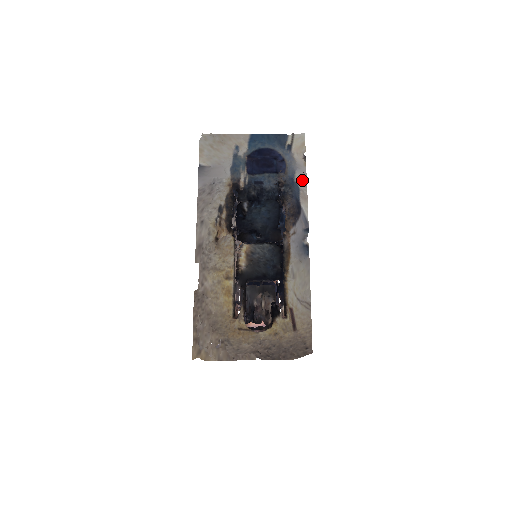
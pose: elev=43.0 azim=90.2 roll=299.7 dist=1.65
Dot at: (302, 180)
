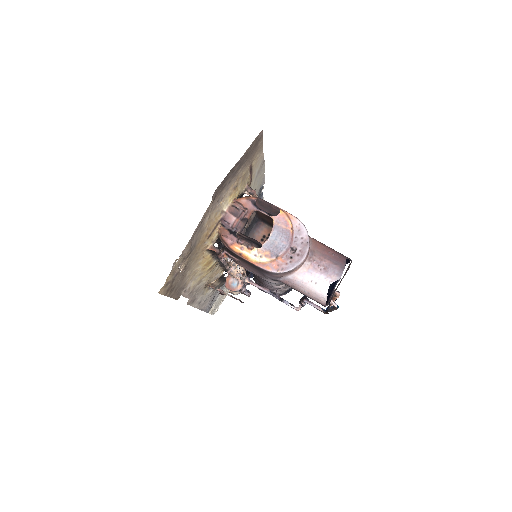
Dot at: occluded
